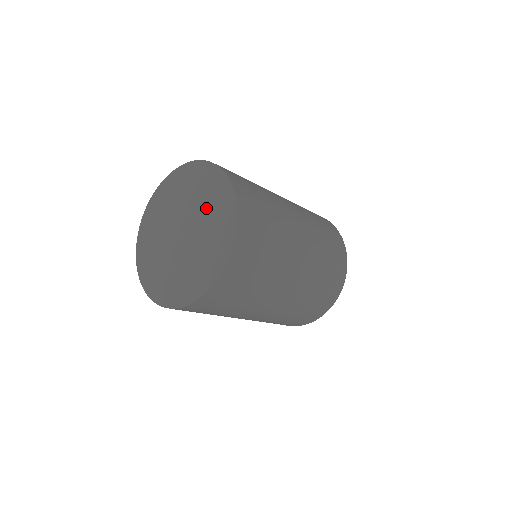
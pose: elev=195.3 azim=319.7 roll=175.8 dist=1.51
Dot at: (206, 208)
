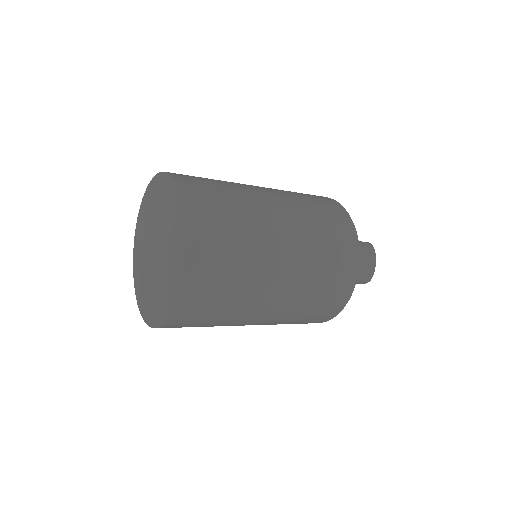
Dot at: (168, 253)
